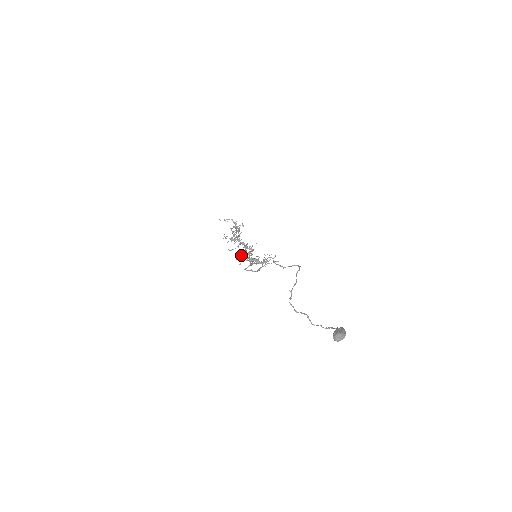
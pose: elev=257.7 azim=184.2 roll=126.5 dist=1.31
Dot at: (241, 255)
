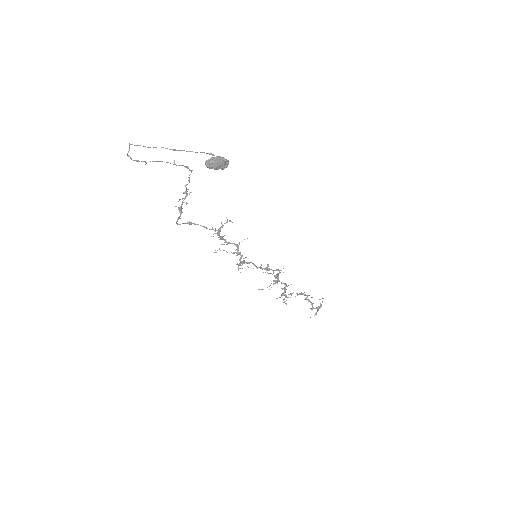
Dot at: (240, 263)
